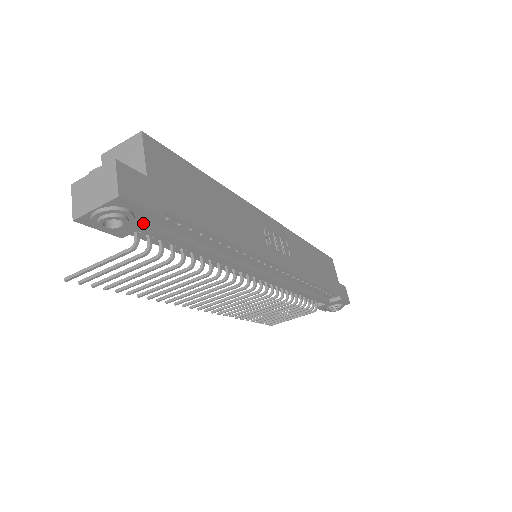
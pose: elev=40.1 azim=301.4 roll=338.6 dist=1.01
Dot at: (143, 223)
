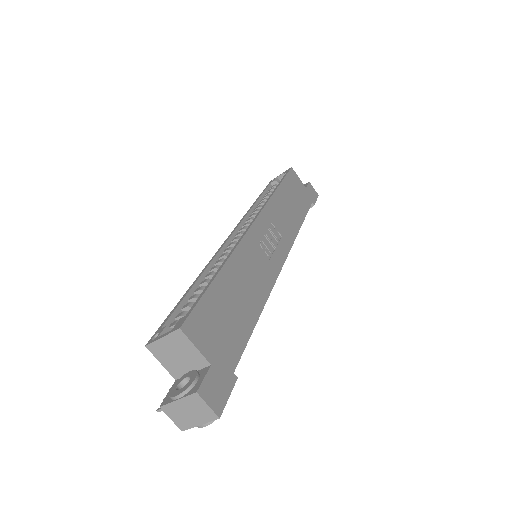
Dot at: occluded
